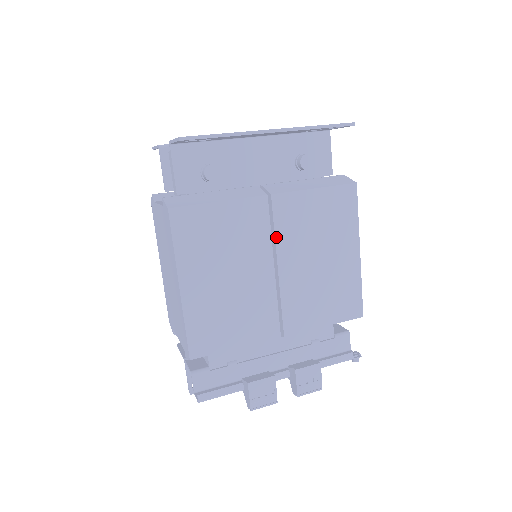
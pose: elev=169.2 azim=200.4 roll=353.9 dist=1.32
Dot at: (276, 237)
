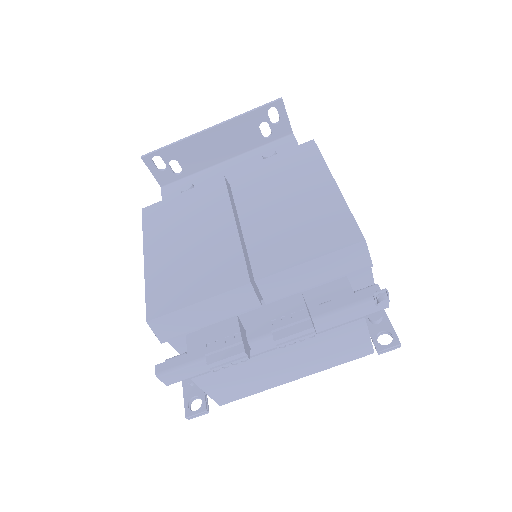
Dot at: (235, 200)
